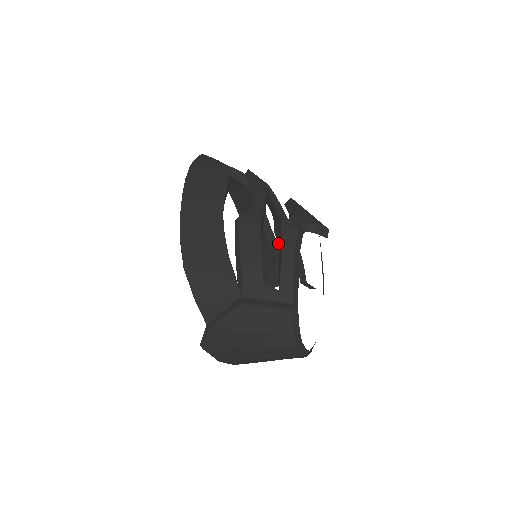
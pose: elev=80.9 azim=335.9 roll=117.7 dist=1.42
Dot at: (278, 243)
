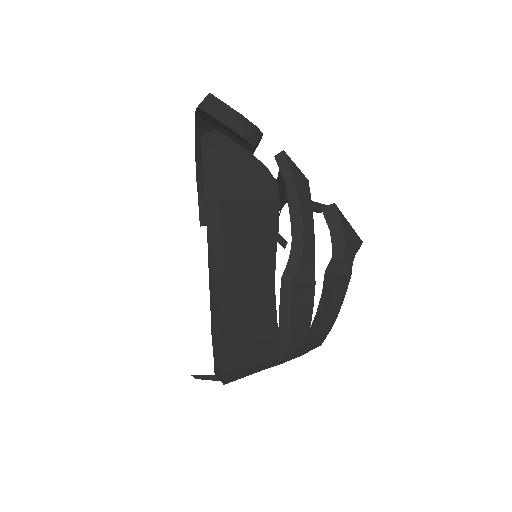
Dot at: occluded
